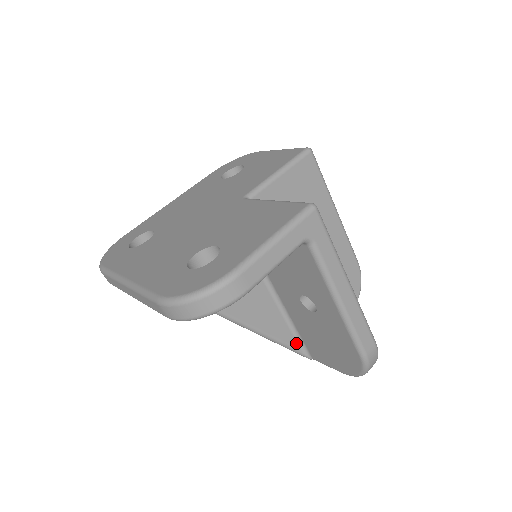
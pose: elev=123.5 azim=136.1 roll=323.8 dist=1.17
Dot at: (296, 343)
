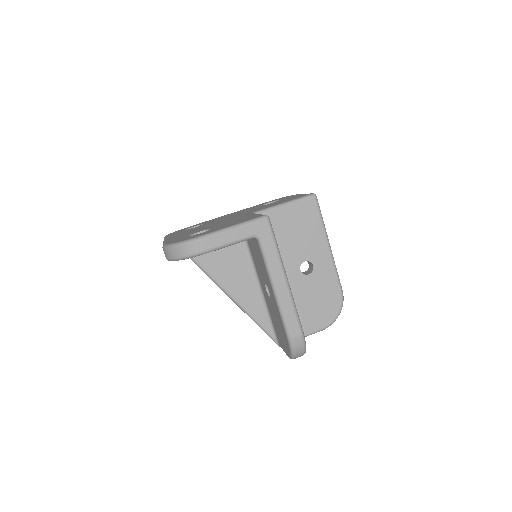
Dot at: (269, 328)
